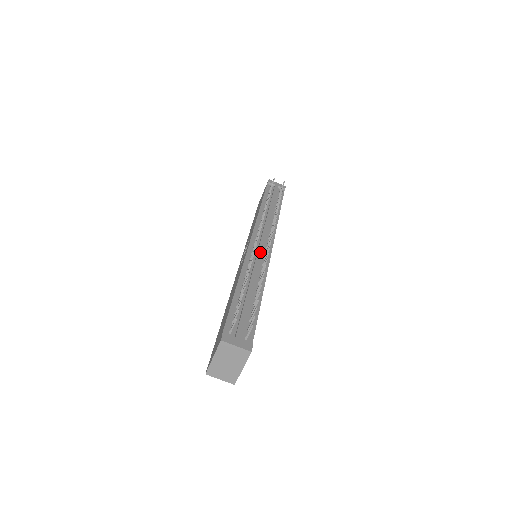
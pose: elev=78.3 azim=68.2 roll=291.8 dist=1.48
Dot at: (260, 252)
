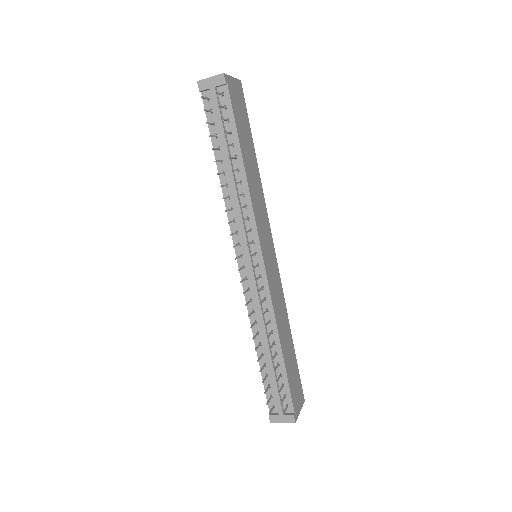
Dot at: (254, 285)
